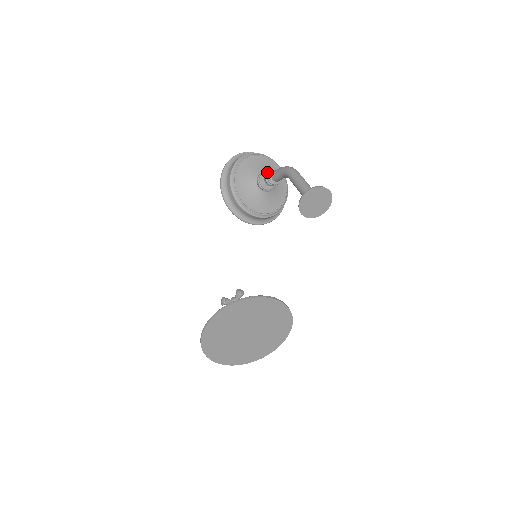
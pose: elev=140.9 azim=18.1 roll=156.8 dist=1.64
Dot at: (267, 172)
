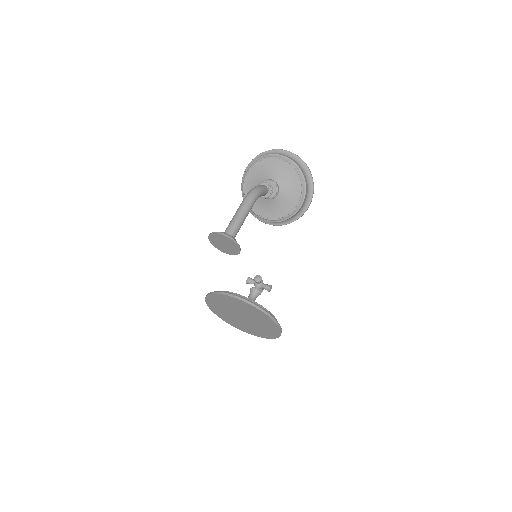
Dot at: (260, 183)
